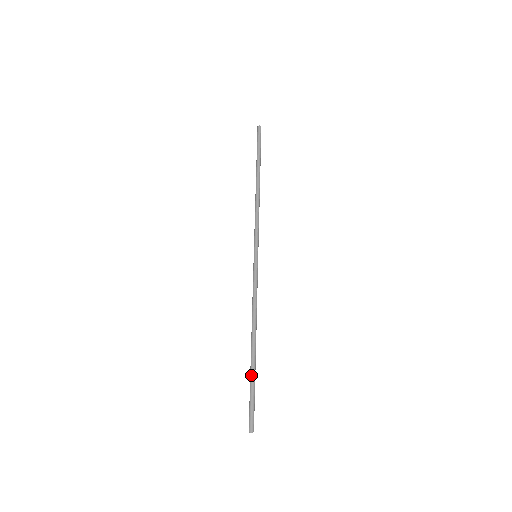
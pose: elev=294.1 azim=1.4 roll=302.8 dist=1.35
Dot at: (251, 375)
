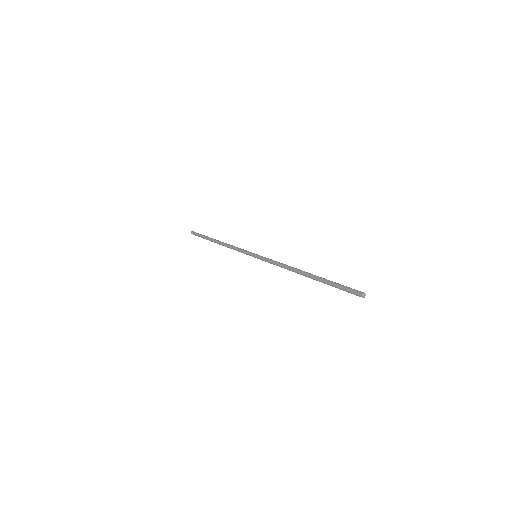
Dot at: (326, 279)
